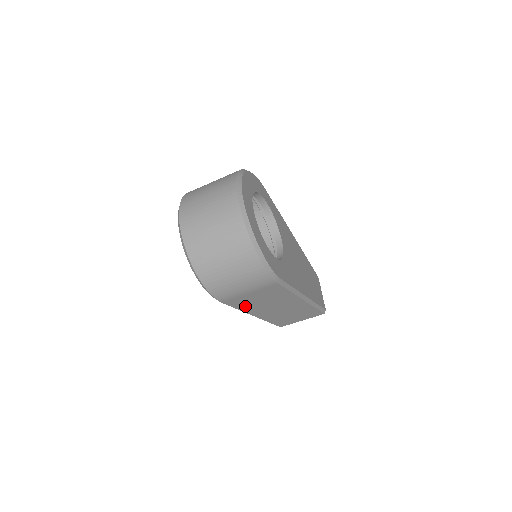
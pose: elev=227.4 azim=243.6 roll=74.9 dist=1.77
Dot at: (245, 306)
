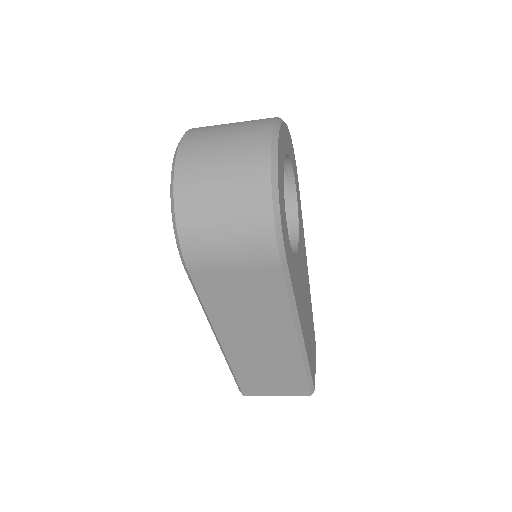
Dot at: (216, 304)
